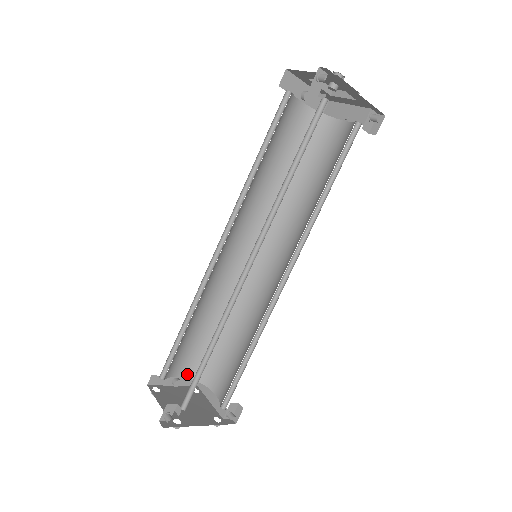
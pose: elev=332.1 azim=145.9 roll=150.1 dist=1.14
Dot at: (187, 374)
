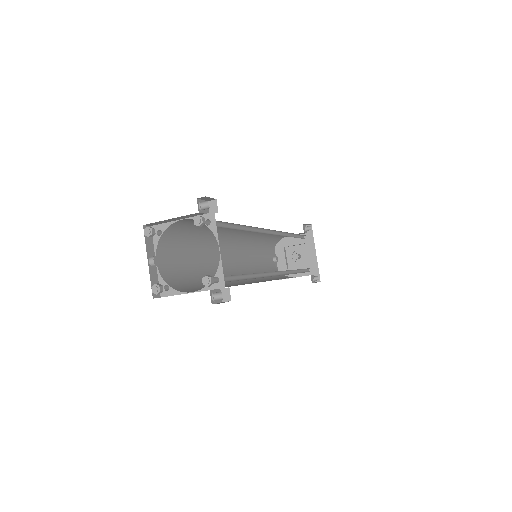
Dot at: (161, 271)
